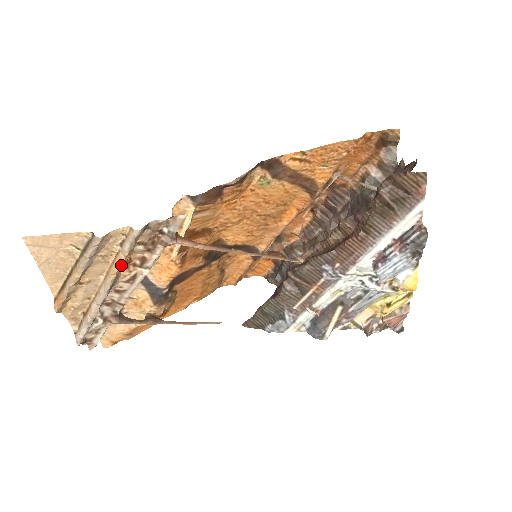
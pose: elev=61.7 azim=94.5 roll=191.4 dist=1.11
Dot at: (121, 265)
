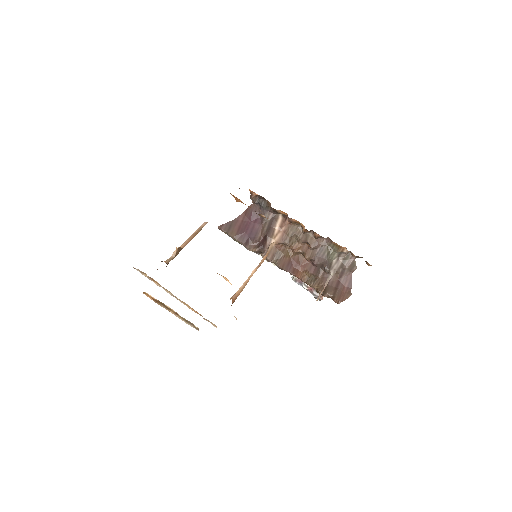
Dot at: (197, 312)
